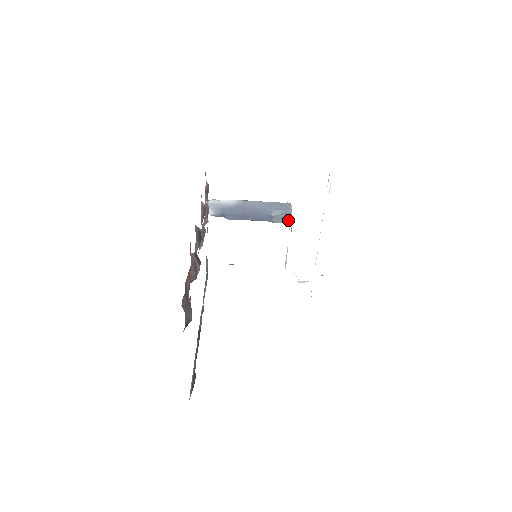
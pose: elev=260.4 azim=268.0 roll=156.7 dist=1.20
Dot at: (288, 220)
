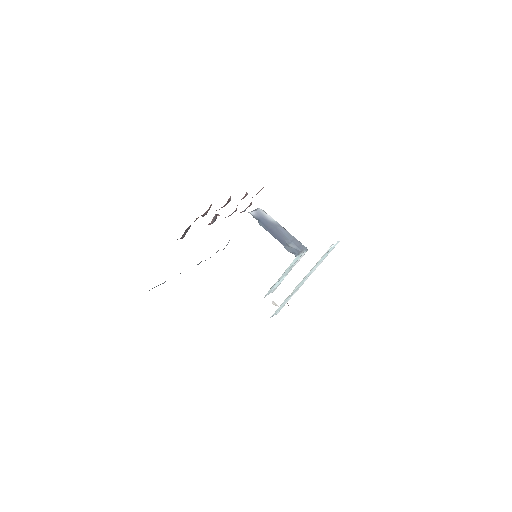
Dot at: (295, 254)
